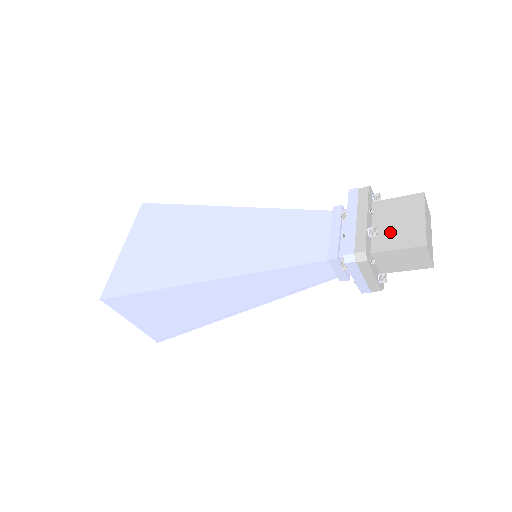
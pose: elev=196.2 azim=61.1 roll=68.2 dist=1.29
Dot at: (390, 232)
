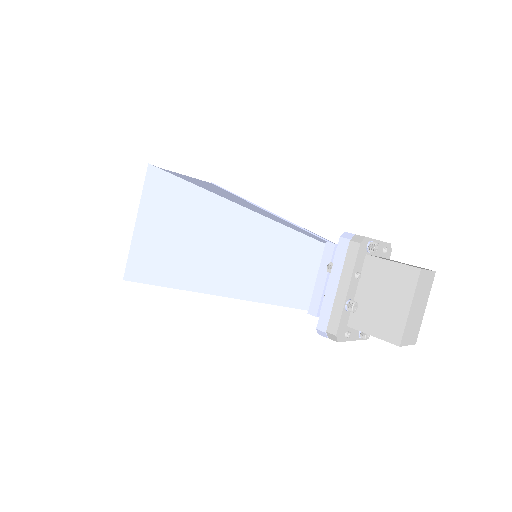
Dot at: (371, 309)
